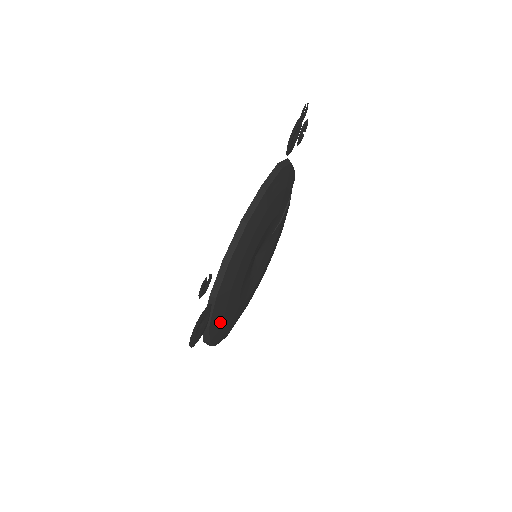
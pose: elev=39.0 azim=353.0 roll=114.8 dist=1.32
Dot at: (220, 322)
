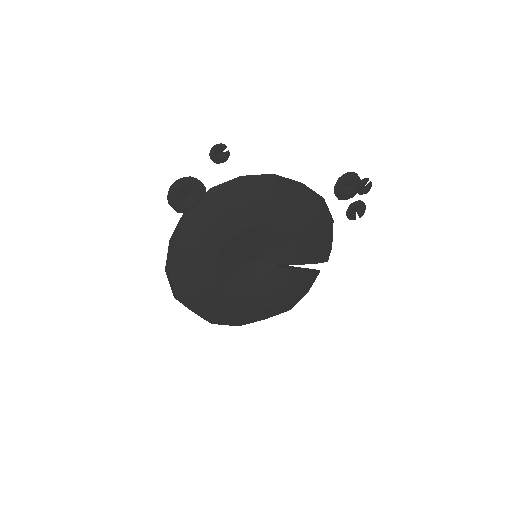
Dot at: (193, 236)
